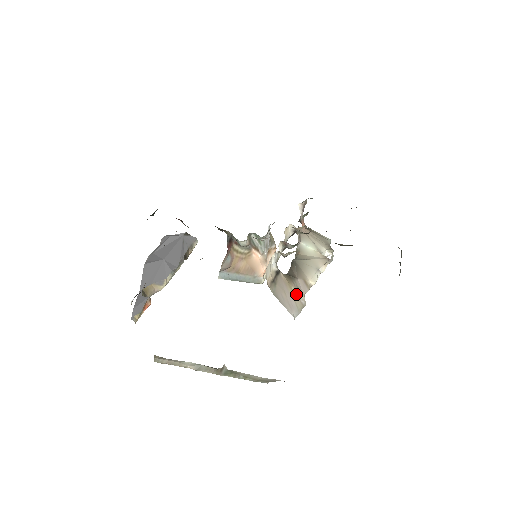
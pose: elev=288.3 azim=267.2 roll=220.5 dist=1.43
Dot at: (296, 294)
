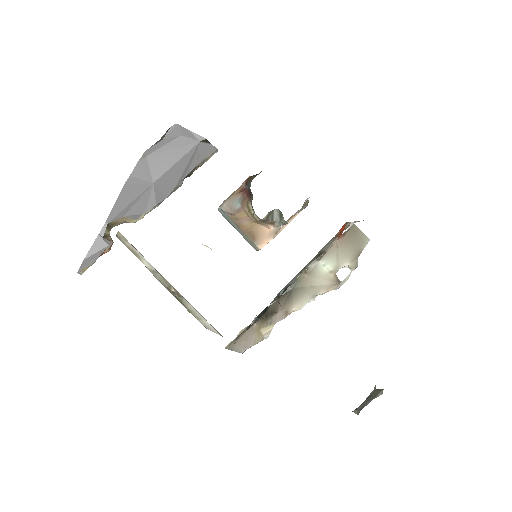
Dot at: (262, 334)
